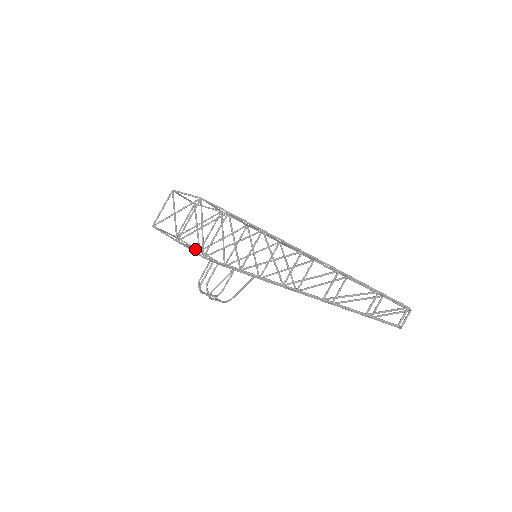
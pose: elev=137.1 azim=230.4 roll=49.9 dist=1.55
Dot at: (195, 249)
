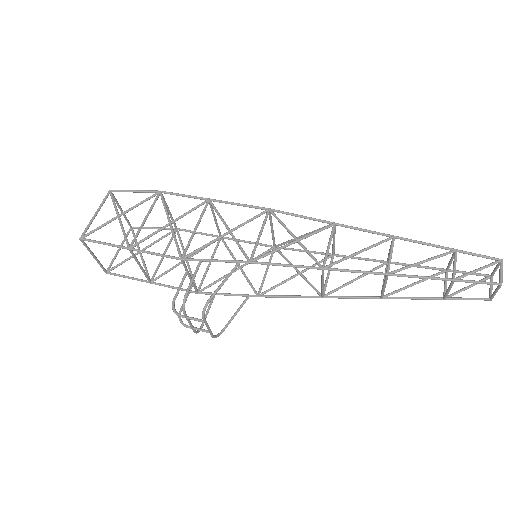
Dot at: (147, 275)
